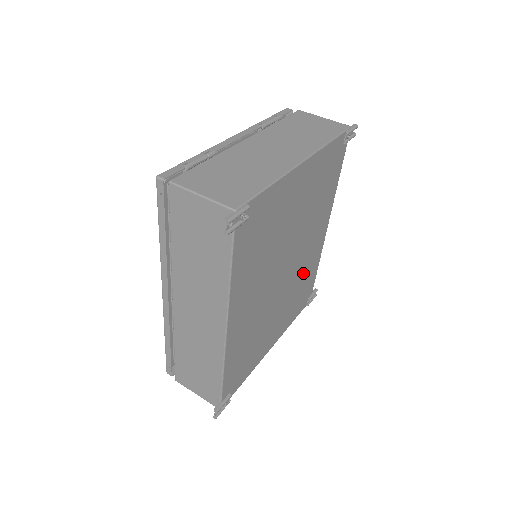
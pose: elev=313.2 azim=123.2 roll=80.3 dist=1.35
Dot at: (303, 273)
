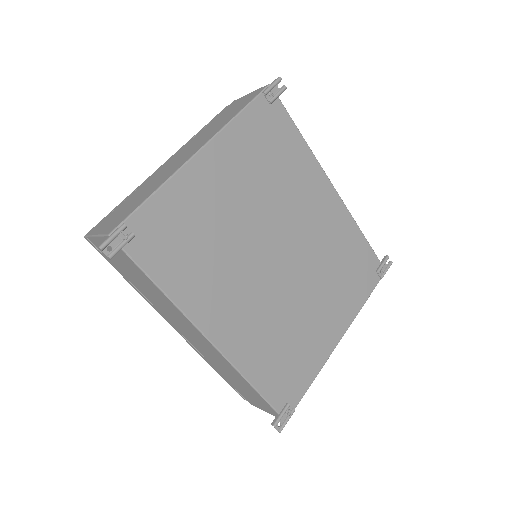
Dot at: (329, 249)
